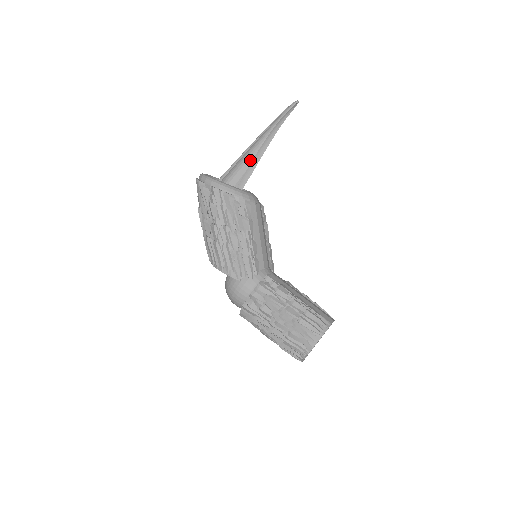
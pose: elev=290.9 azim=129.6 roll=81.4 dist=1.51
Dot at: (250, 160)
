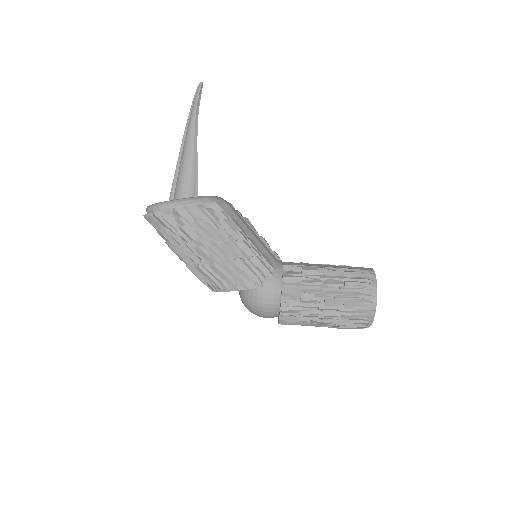
Dot at: (192, 163)
